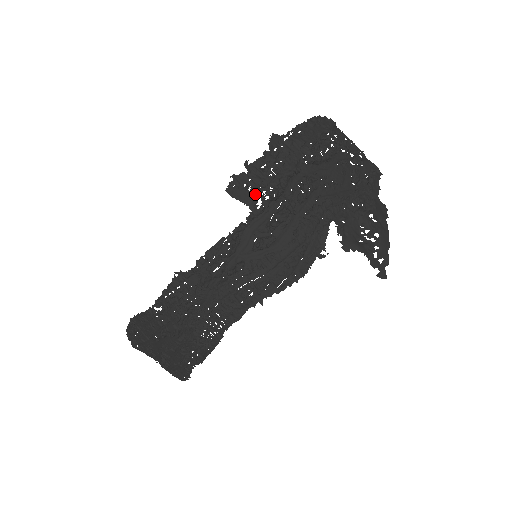
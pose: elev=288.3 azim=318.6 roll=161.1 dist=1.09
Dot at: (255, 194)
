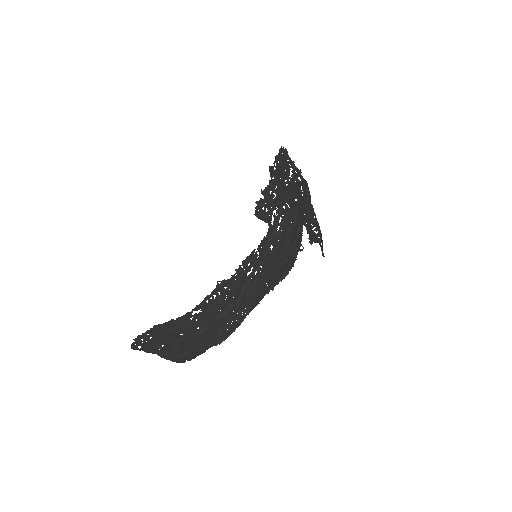
Dot at: (270, 214)
